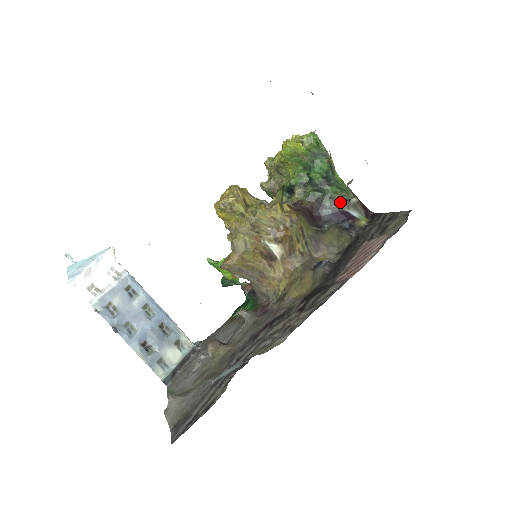
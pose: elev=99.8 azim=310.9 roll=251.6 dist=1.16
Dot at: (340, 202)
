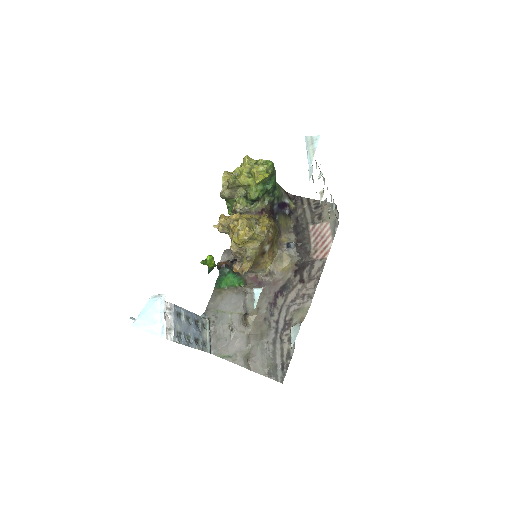
Dot at: (281, 198)
